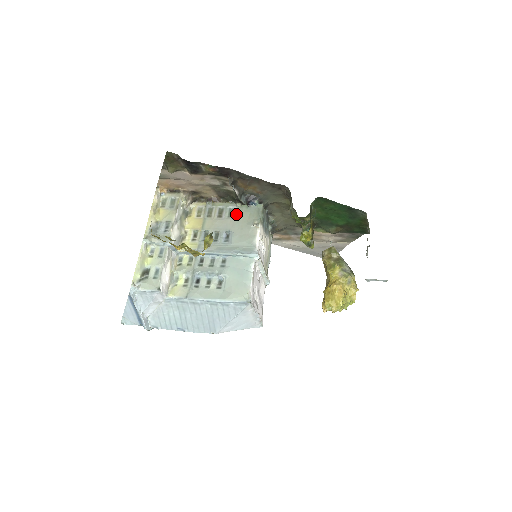
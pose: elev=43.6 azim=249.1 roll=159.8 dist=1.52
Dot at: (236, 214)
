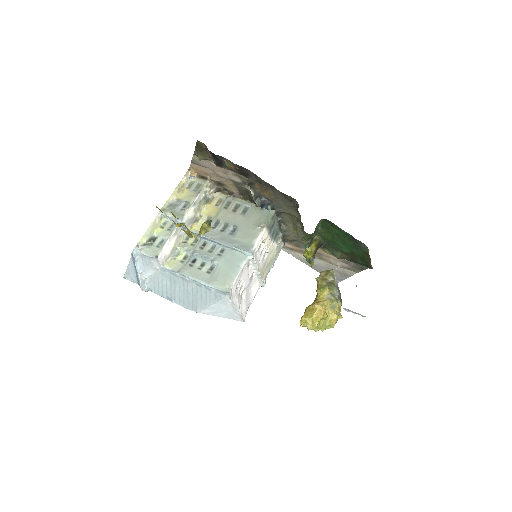
Dot at: (249, 213)
